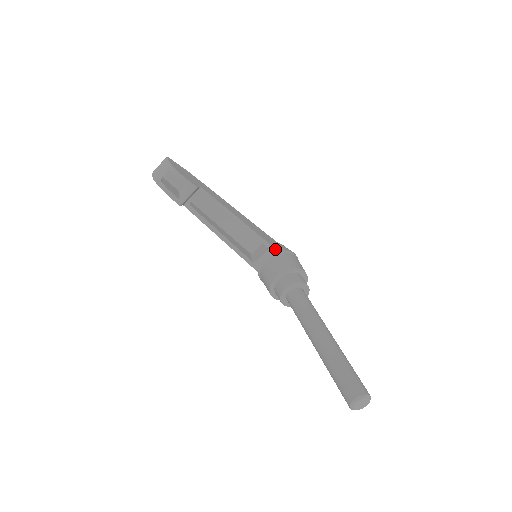
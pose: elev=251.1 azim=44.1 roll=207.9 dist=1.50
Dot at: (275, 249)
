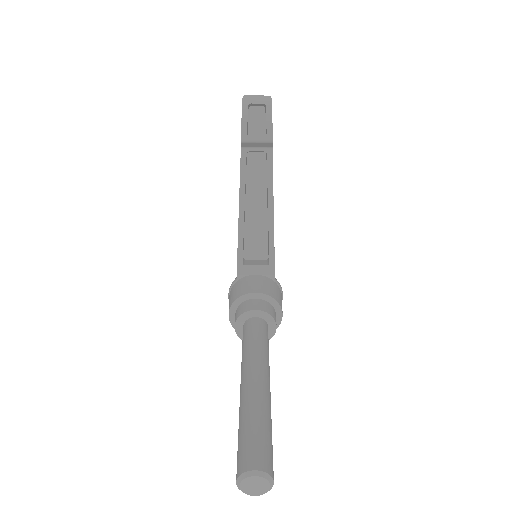
Dot at: (274, 272)
